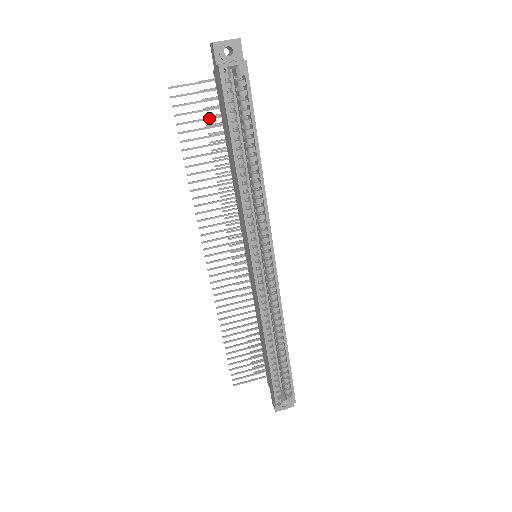
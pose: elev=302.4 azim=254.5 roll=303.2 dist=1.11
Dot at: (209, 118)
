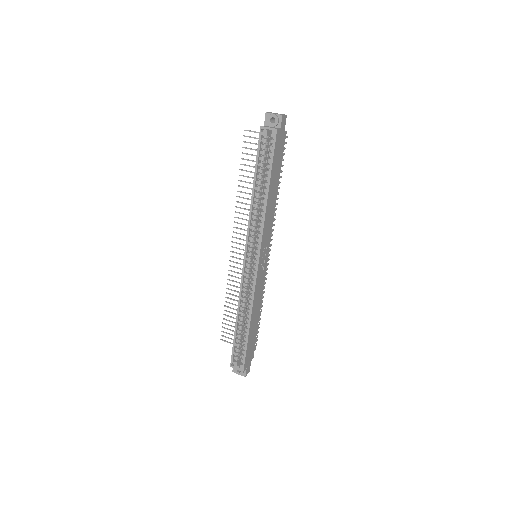
Dot at: occluded
